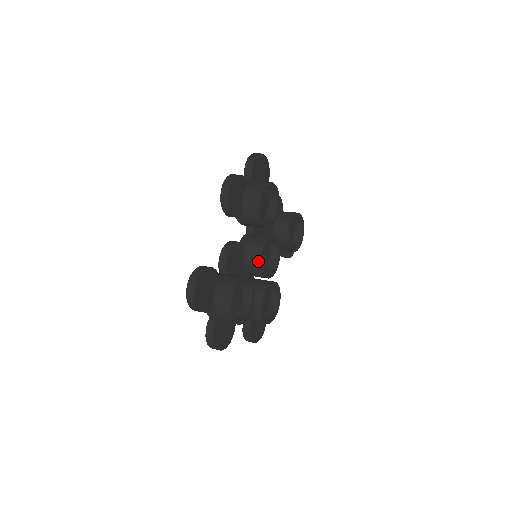
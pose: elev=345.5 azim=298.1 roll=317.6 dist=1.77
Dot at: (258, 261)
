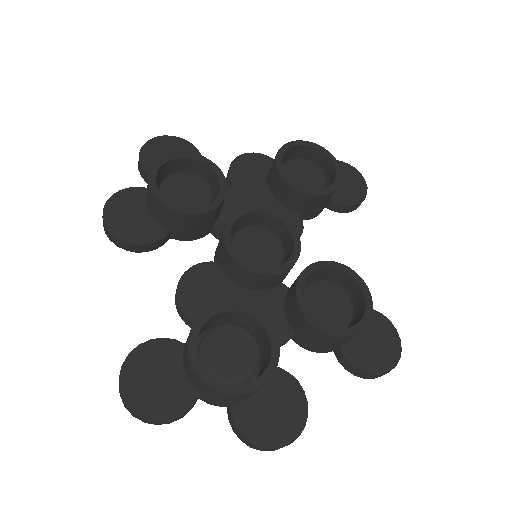
Dot at: (235, 265)
